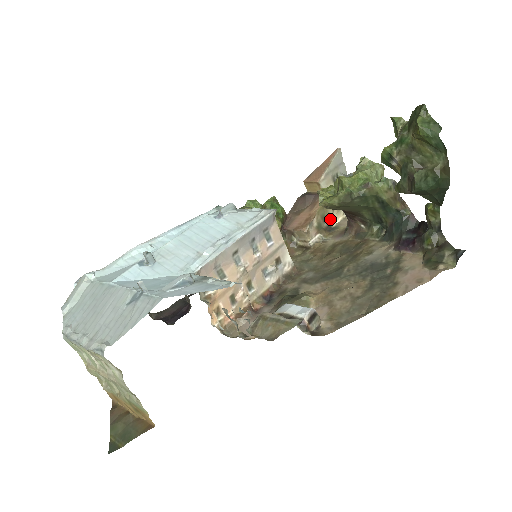
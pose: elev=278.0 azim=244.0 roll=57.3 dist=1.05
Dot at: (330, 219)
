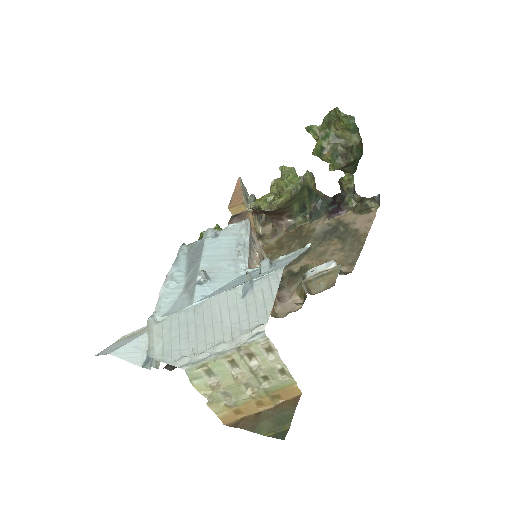
Dot at: (257, 229)
